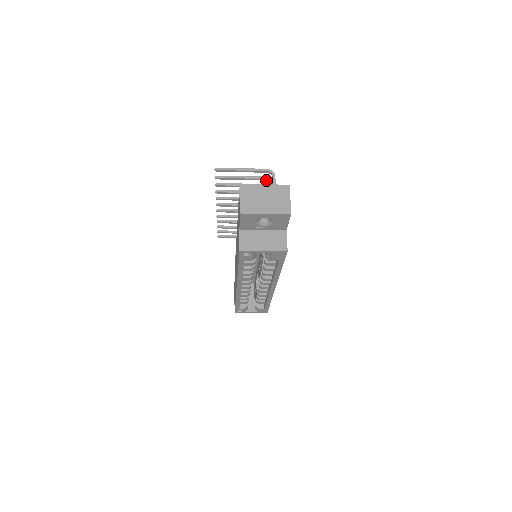
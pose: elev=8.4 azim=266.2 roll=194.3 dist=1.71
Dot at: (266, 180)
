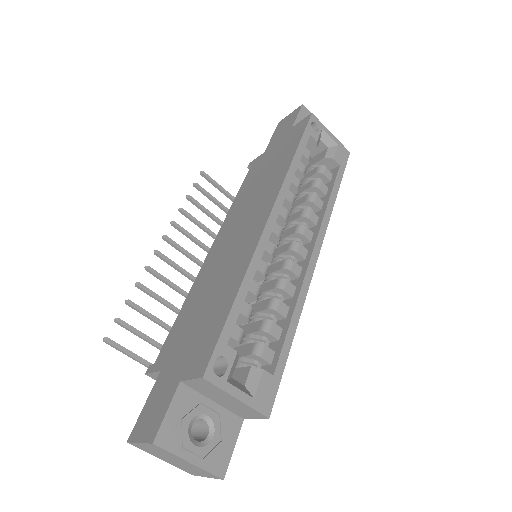
Dot at: occluded
